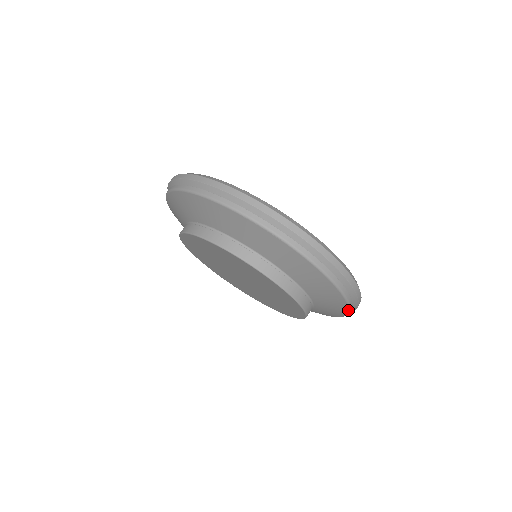
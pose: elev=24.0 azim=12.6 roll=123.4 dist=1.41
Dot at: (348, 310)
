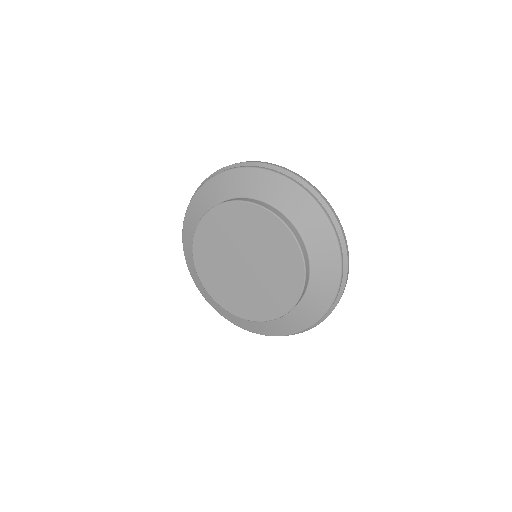
Dot at: (332, 301)
